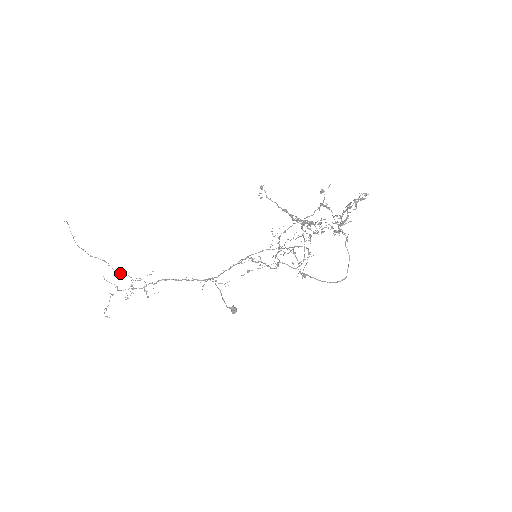
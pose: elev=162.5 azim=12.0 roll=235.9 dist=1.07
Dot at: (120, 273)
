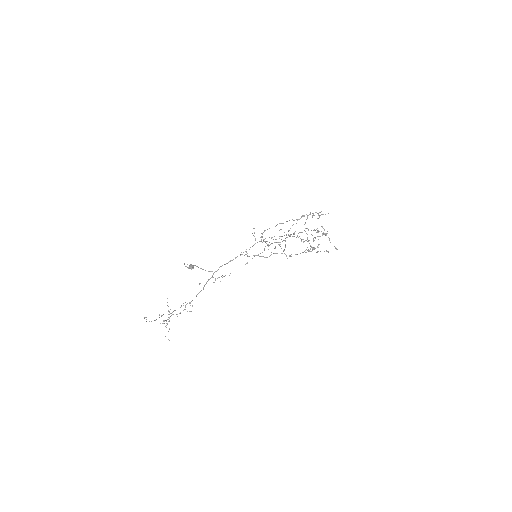
Dot at: occluded
